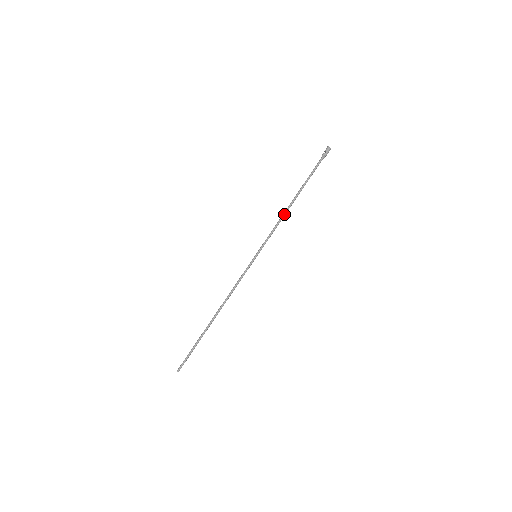
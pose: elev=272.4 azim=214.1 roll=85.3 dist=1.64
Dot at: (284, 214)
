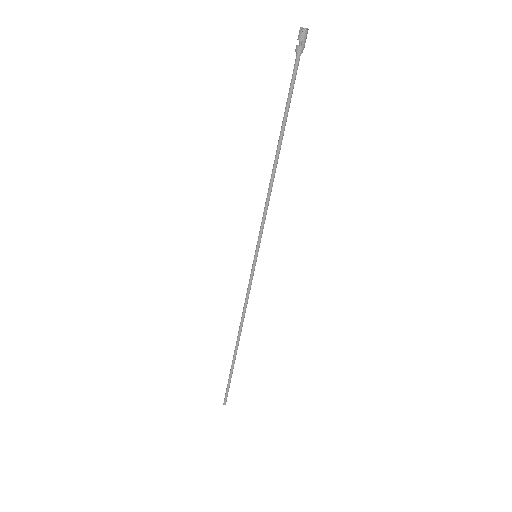
Dot at: (271, 183)
